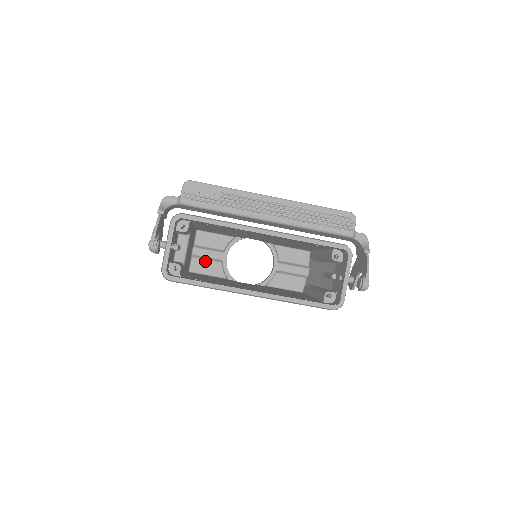
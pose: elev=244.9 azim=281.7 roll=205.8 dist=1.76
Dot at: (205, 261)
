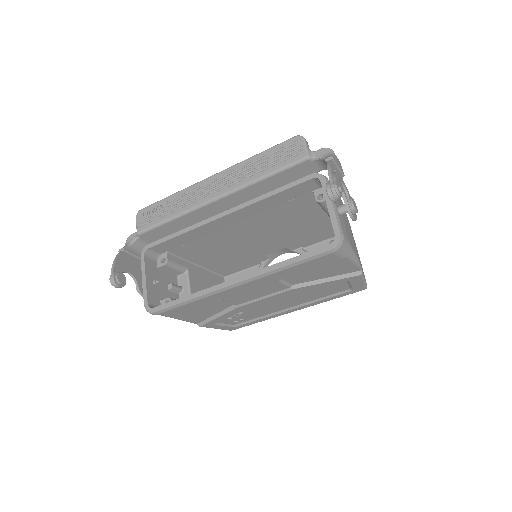
Dot at: occluded
